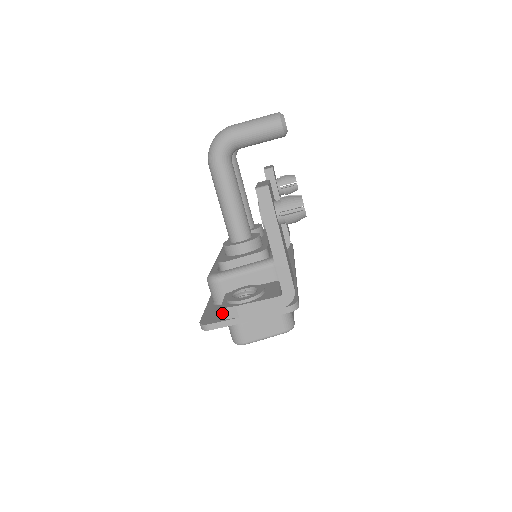
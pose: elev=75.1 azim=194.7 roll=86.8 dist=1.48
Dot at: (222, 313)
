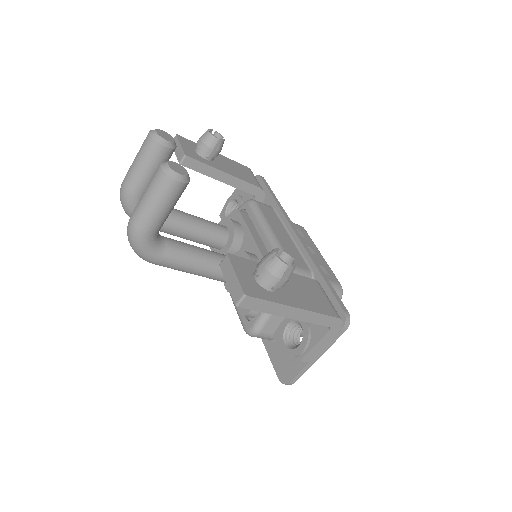
Dot at: occluded
